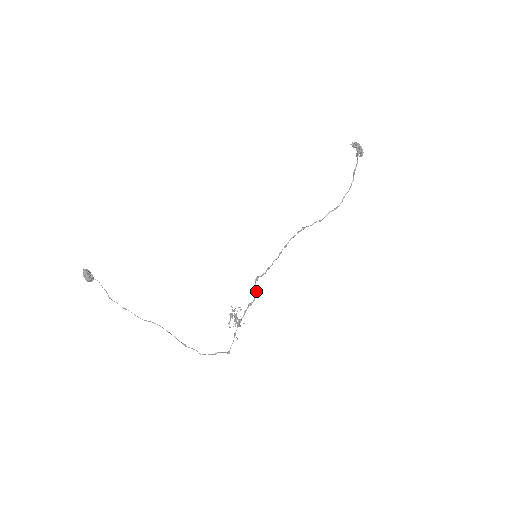
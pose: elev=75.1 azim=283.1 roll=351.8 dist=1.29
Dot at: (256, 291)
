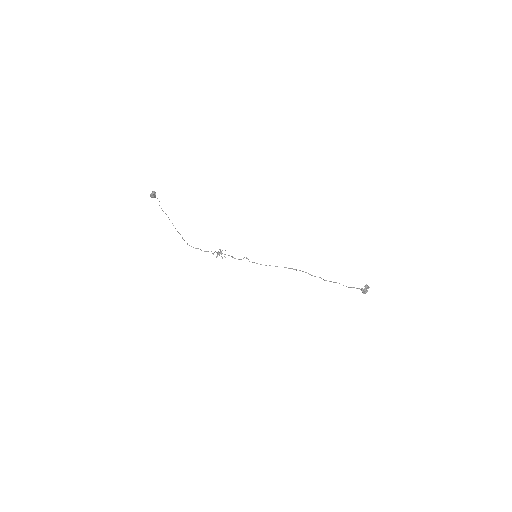
Dot at: (241, 259)
